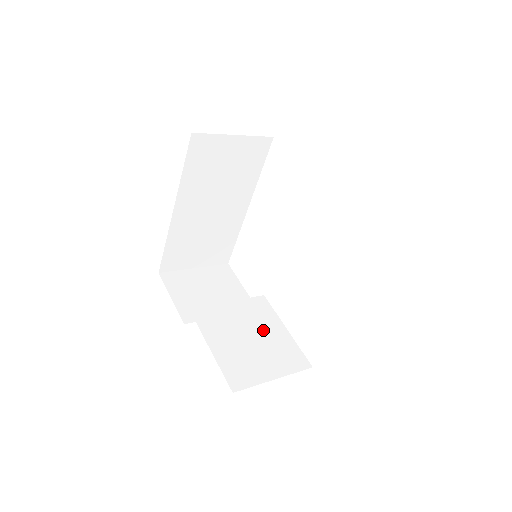
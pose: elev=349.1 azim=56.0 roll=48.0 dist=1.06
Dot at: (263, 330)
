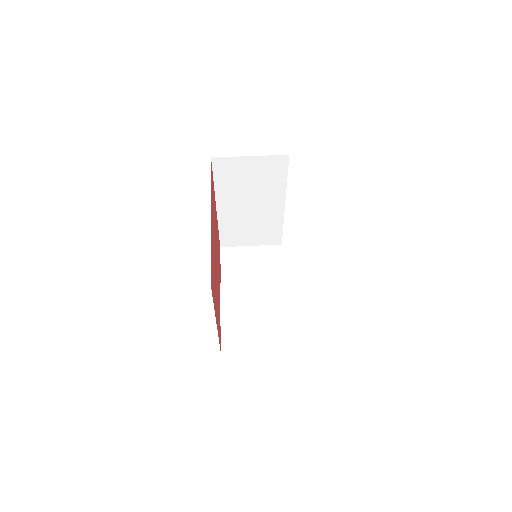
Dot at: (270, 310)
